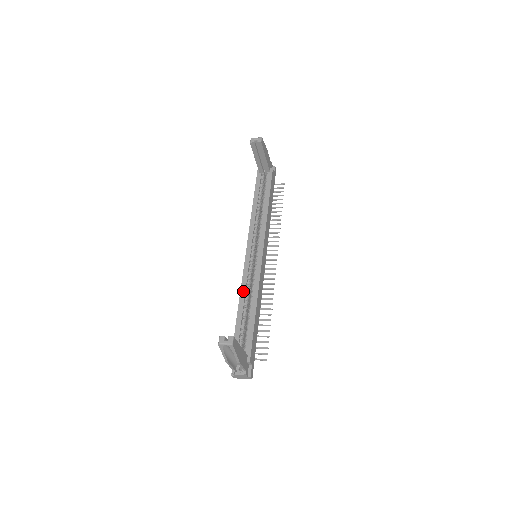
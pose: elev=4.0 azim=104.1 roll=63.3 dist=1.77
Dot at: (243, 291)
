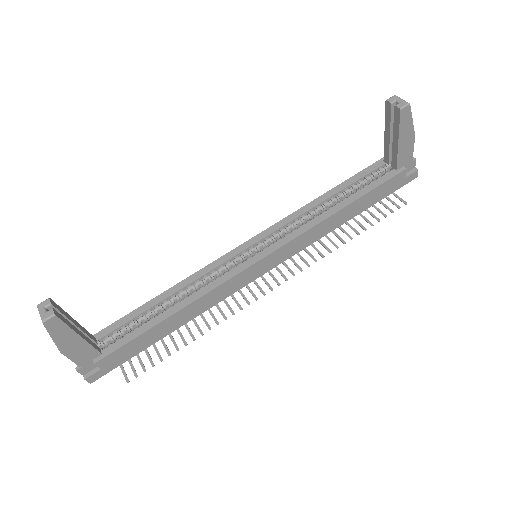
Dot at: (189, 280)
